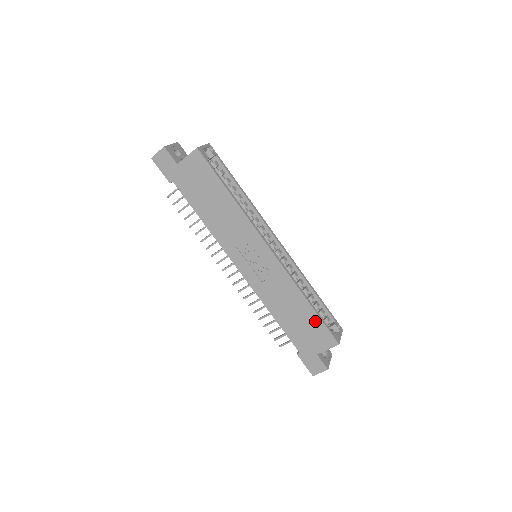
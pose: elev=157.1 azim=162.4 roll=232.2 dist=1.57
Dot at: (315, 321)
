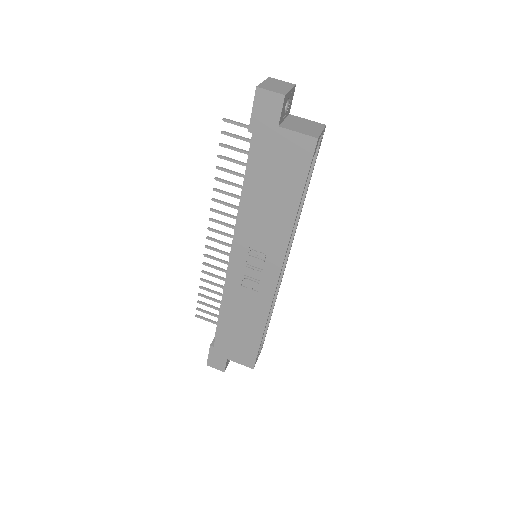
Dot at: (253, 344)
